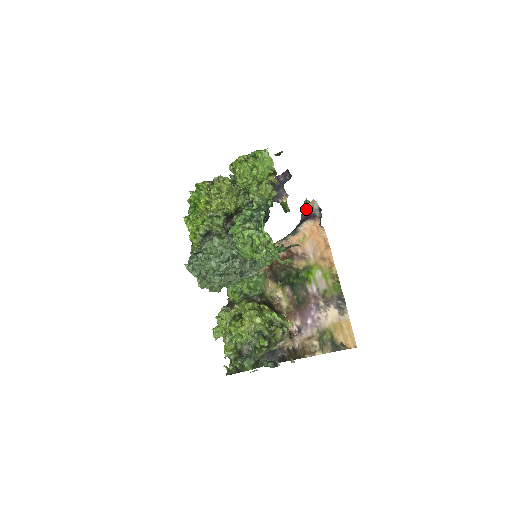
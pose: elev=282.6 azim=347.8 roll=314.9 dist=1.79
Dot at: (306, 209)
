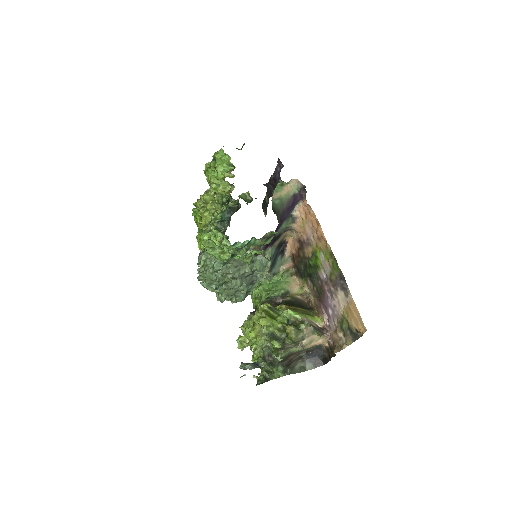
Dot at: (286, 192)
